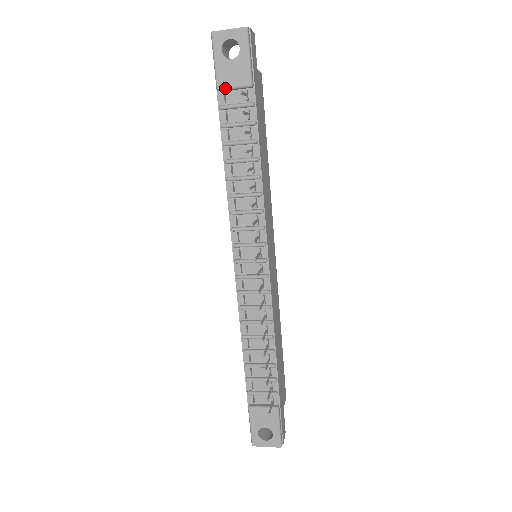
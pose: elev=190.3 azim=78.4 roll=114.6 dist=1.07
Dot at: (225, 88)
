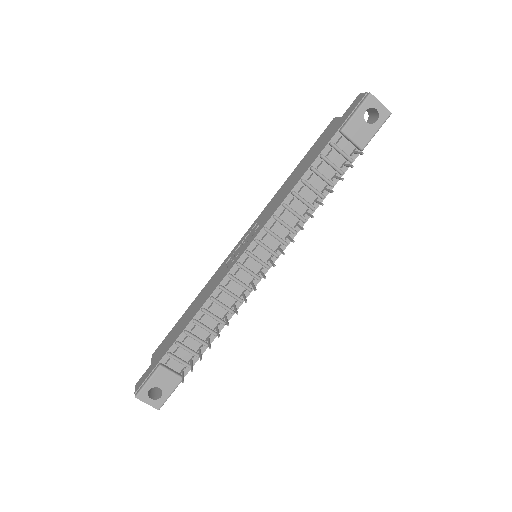
Dot at: (347, 135)
